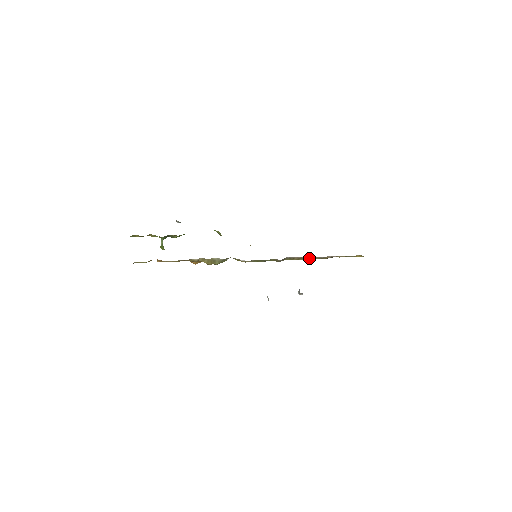
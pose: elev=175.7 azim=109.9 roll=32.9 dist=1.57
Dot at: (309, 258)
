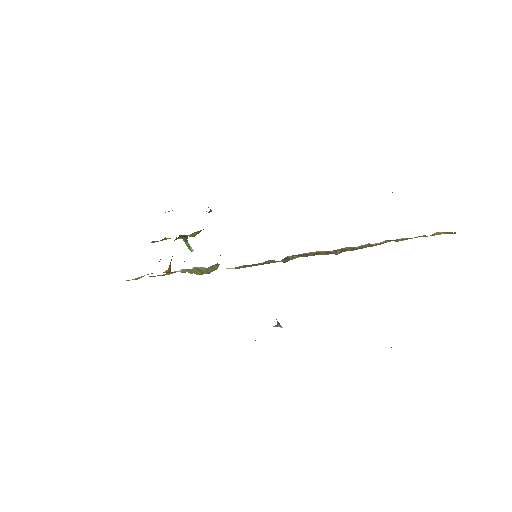
Dot at: (331, 251)
